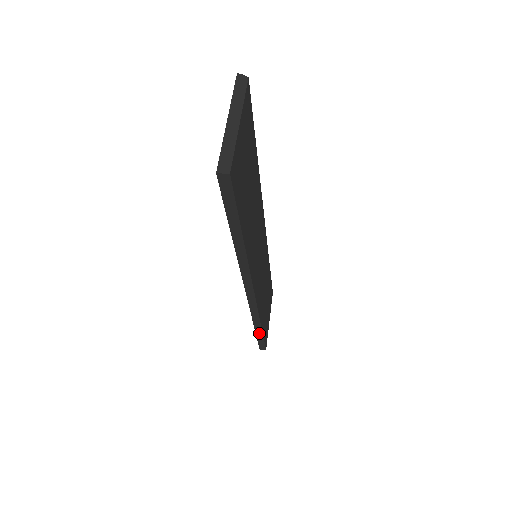
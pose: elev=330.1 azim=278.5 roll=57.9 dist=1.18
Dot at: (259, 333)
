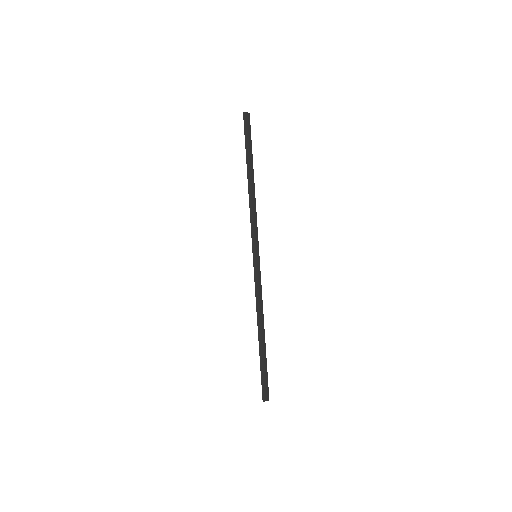
Dot at: occluded
